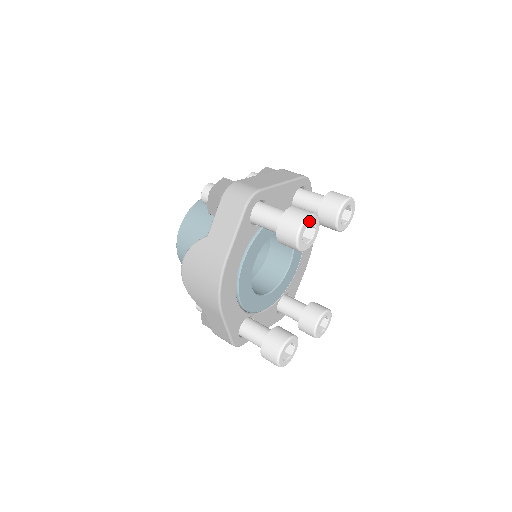
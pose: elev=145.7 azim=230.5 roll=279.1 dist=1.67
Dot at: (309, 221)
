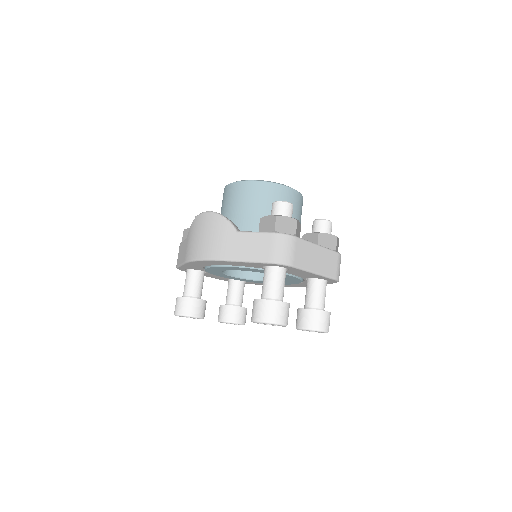
Dot at: occluded
